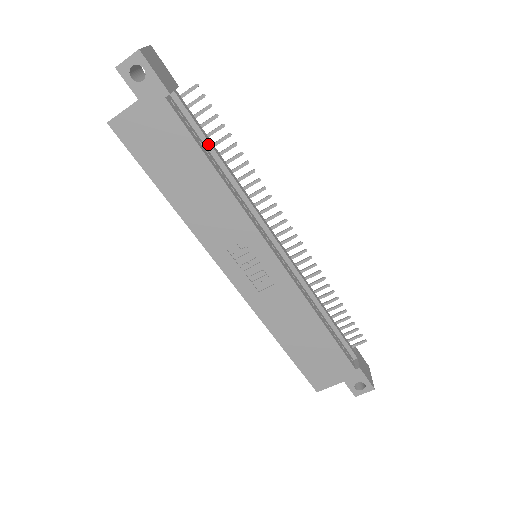
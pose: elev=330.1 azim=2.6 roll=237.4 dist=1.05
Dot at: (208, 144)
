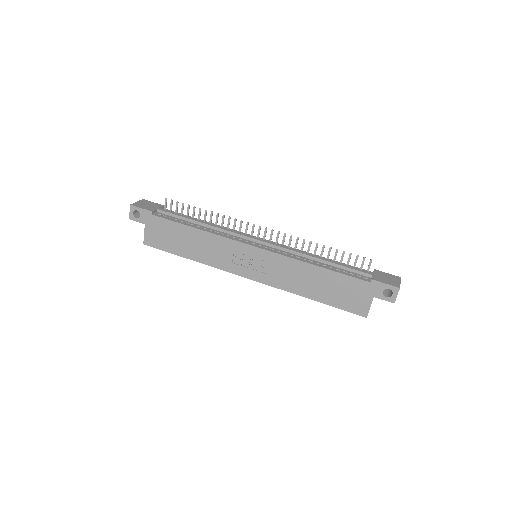
Dot at: (186, 219)
